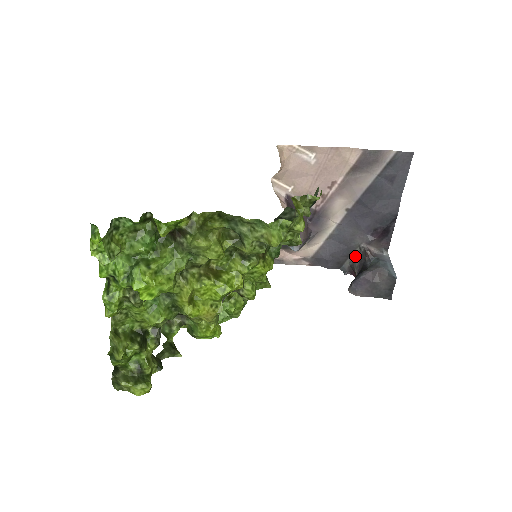
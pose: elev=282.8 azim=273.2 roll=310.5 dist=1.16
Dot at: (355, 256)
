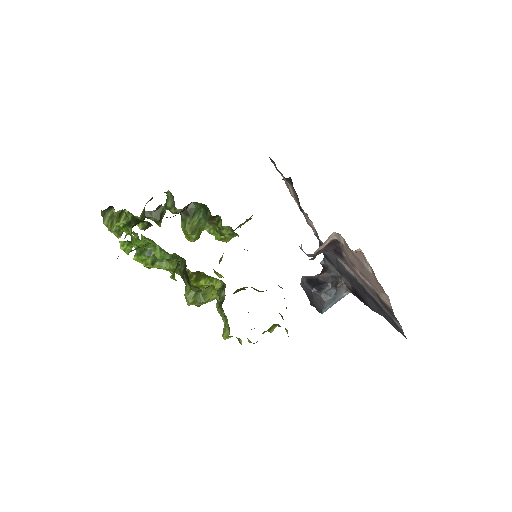
Dot at: (335, 272)
